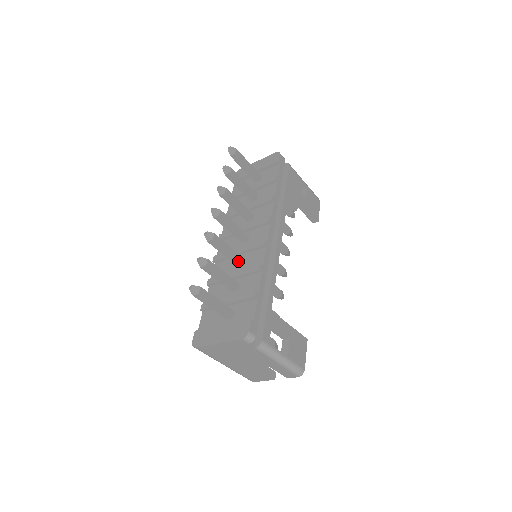
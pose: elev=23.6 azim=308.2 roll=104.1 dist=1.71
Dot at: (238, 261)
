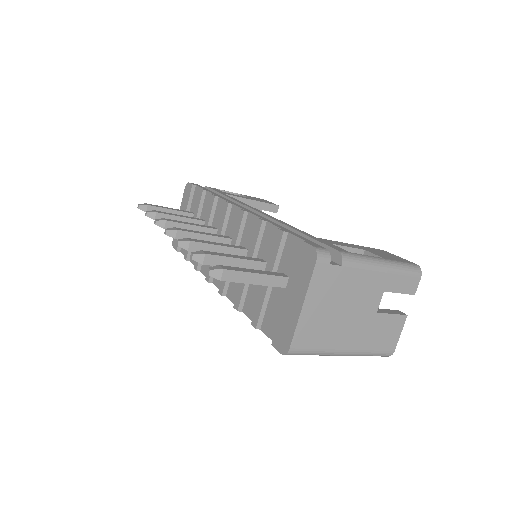
Dot at: (238, 249)
